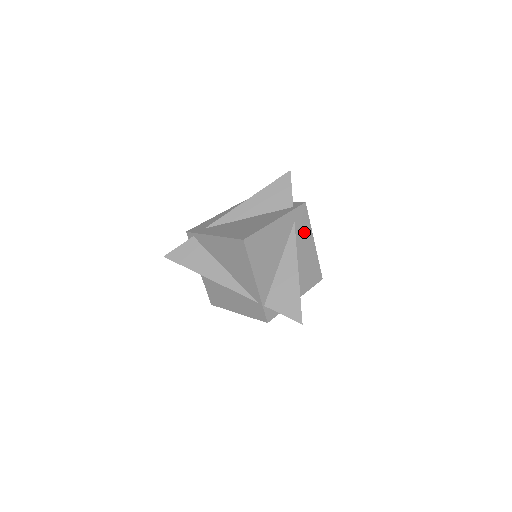
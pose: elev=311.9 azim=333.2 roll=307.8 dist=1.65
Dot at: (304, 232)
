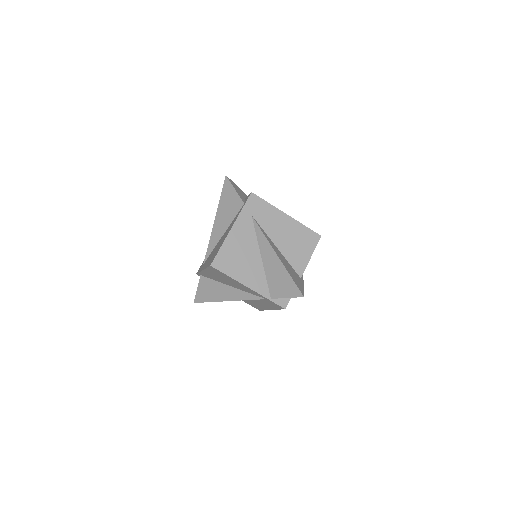
Dot at: (269, 215)
